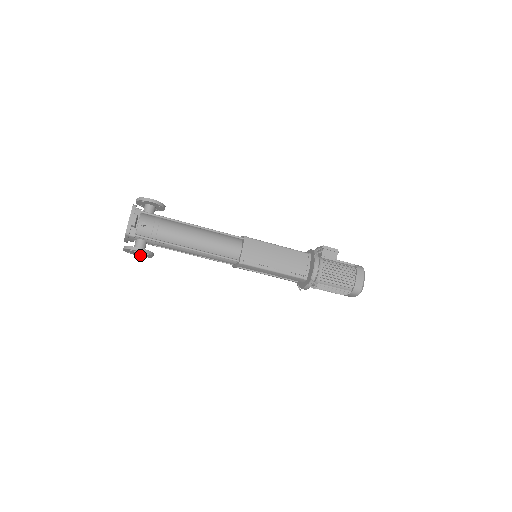
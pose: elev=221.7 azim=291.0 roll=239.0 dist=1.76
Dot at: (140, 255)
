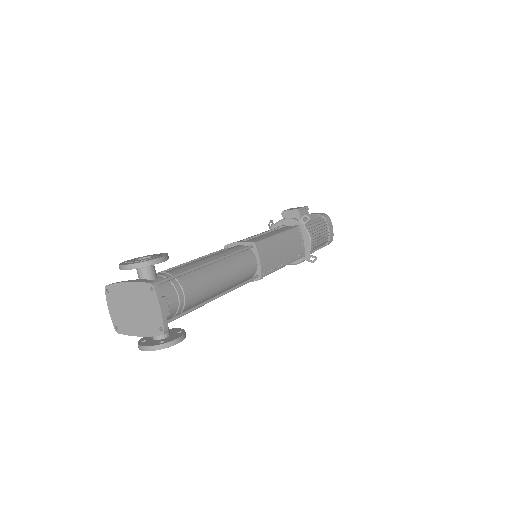
Dot at: occluded
